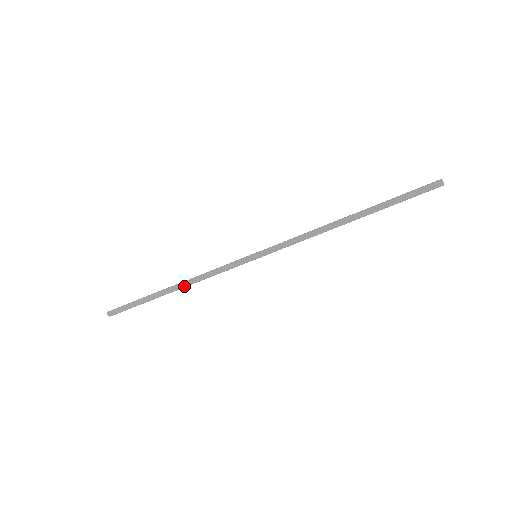
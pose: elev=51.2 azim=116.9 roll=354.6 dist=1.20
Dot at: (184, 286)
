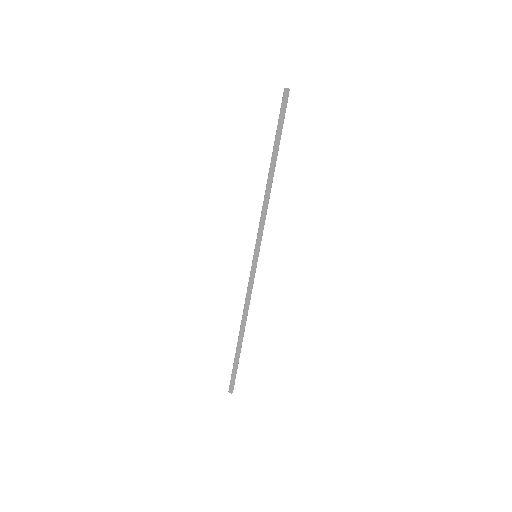
Dot at: (244, 323)
